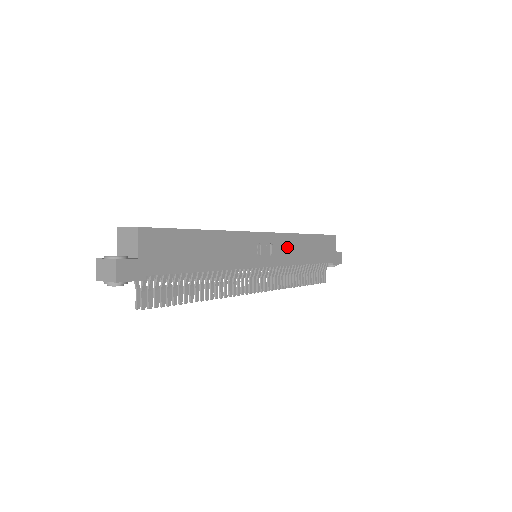
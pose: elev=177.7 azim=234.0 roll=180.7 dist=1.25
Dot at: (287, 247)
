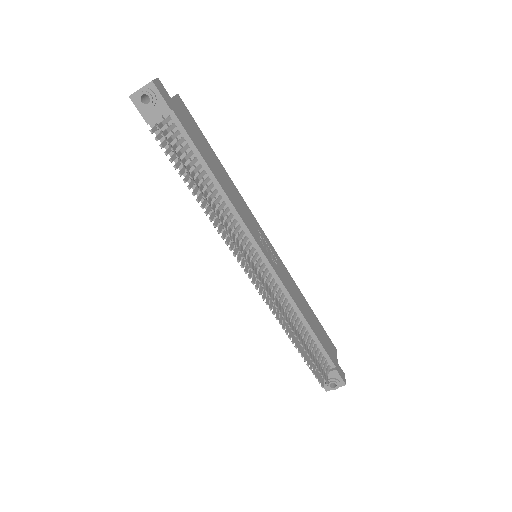
Dot at: (287, 278)
